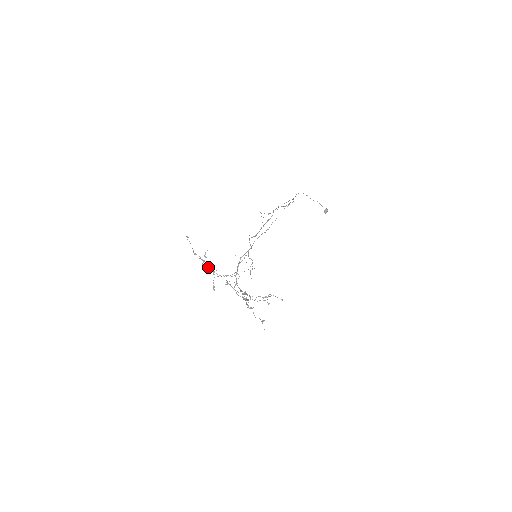
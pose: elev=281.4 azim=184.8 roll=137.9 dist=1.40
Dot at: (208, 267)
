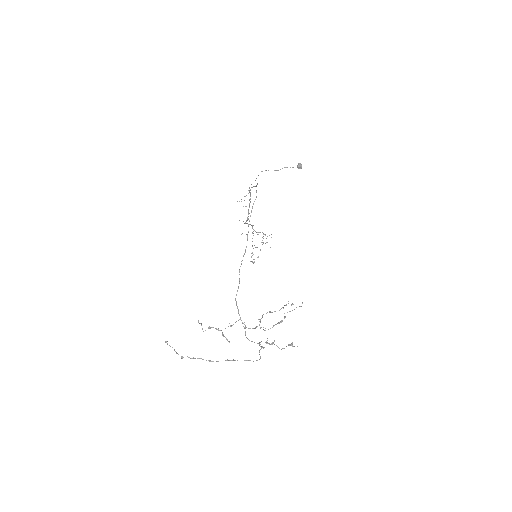
Dot at: (210, 328)
